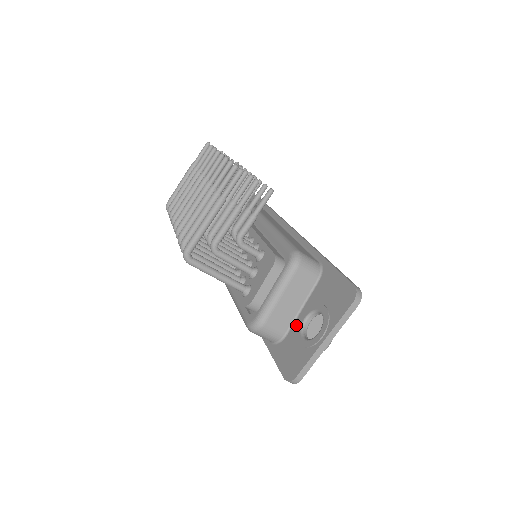
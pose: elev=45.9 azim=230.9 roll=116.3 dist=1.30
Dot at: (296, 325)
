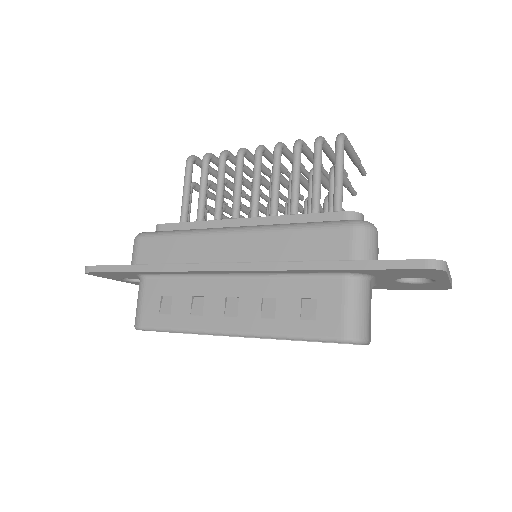
Dot at: occluded
